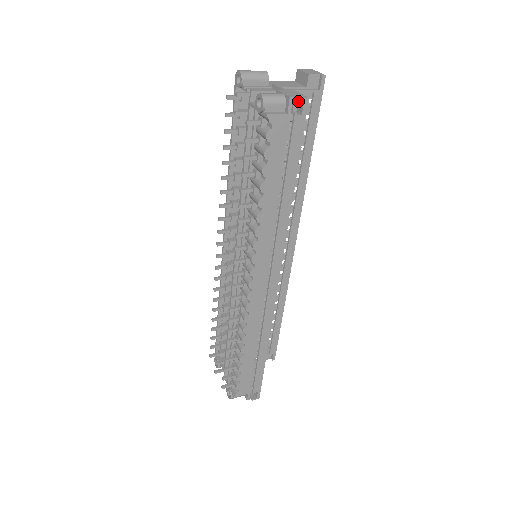
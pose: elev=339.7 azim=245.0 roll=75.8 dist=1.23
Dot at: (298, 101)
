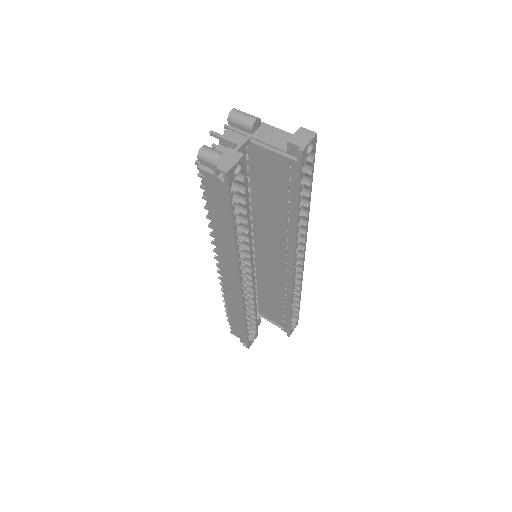
Dot at: (218, 171)
